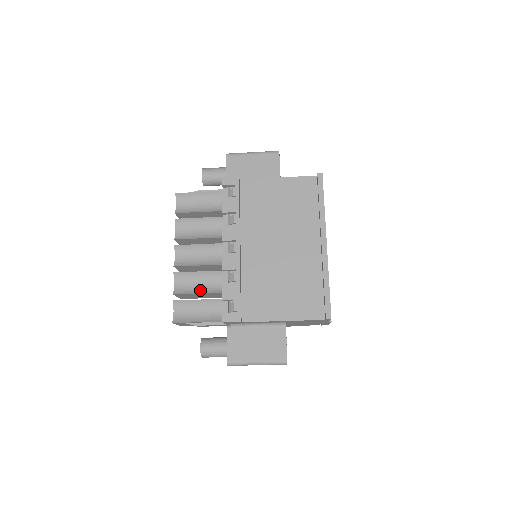
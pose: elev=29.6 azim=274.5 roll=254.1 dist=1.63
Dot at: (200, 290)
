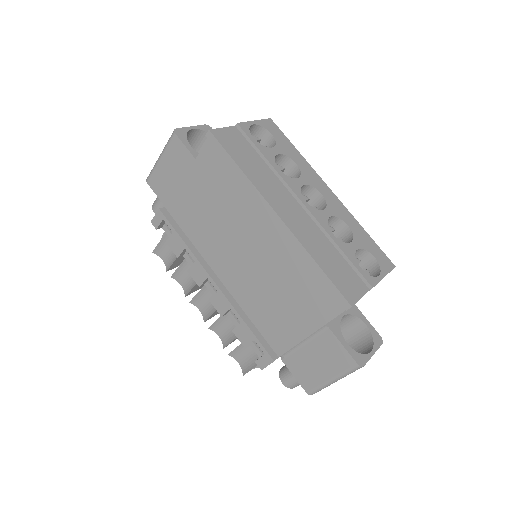
Dot at: occluded
